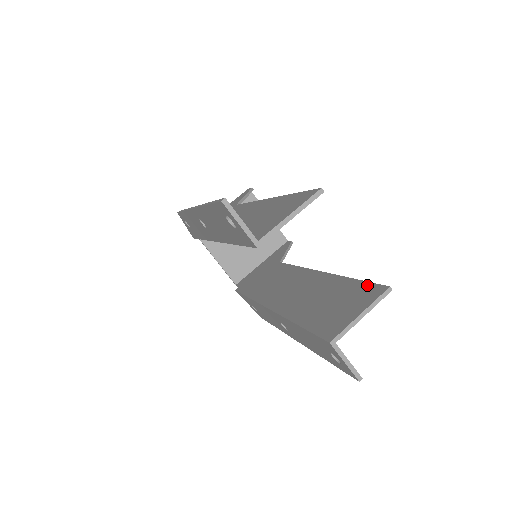
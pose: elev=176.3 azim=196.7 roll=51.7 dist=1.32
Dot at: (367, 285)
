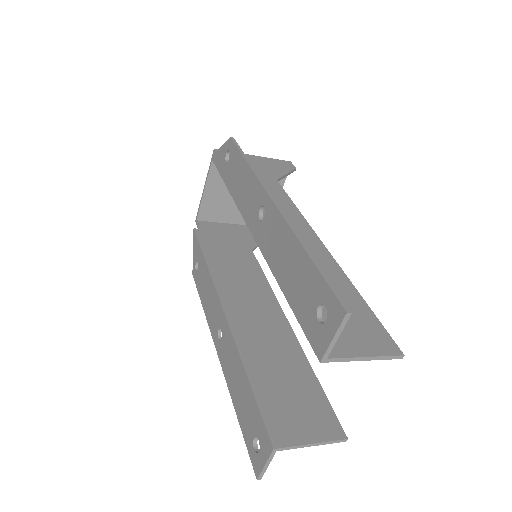
Dot at: (329, 409)
